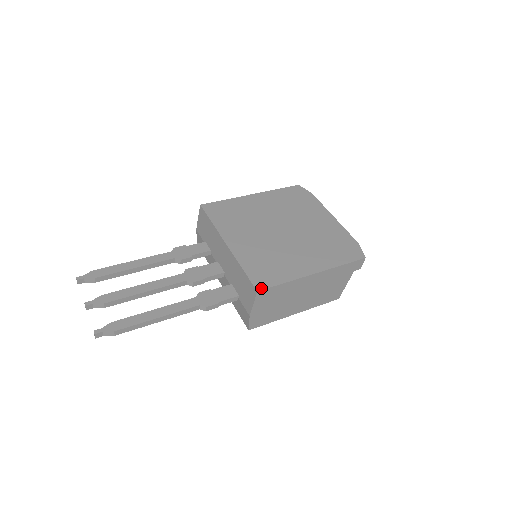
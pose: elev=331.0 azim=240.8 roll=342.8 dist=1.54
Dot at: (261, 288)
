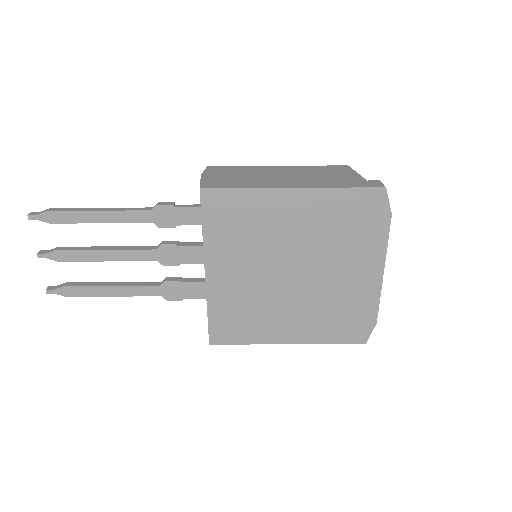
Dot at: (215, 343)
